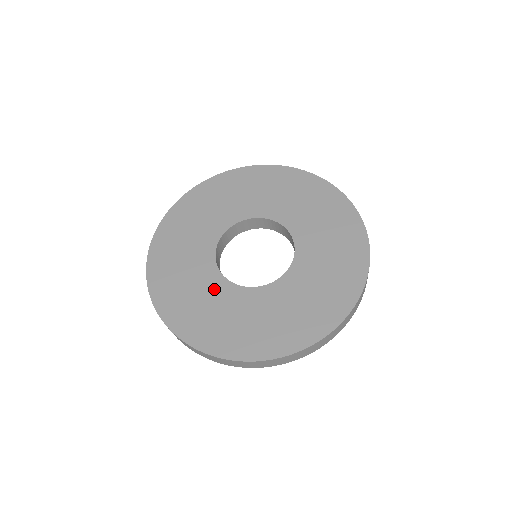
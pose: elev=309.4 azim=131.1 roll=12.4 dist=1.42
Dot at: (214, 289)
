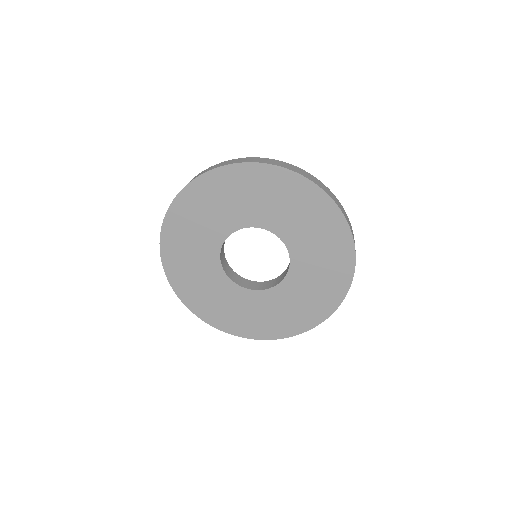
Dot at: (243, 299)
